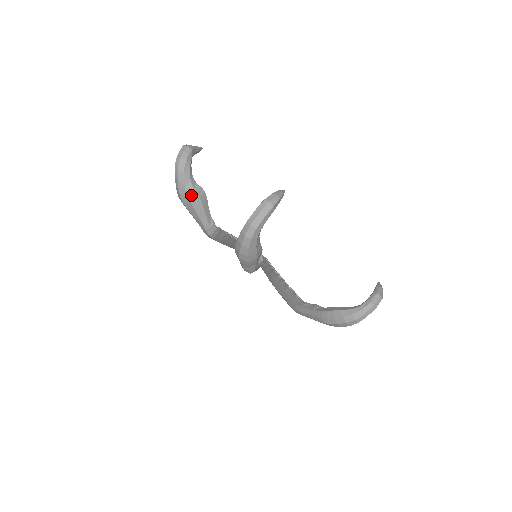
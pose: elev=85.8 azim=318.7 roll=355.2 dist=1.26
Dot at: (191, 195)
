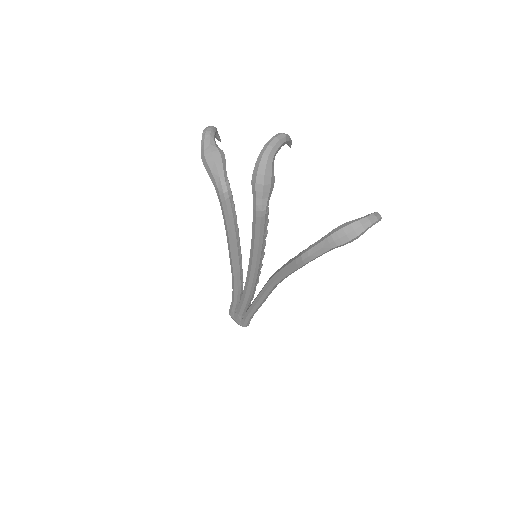
Dot at: (214, 151)
